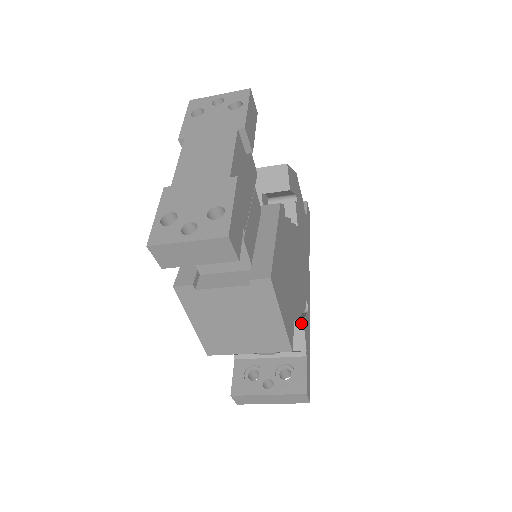
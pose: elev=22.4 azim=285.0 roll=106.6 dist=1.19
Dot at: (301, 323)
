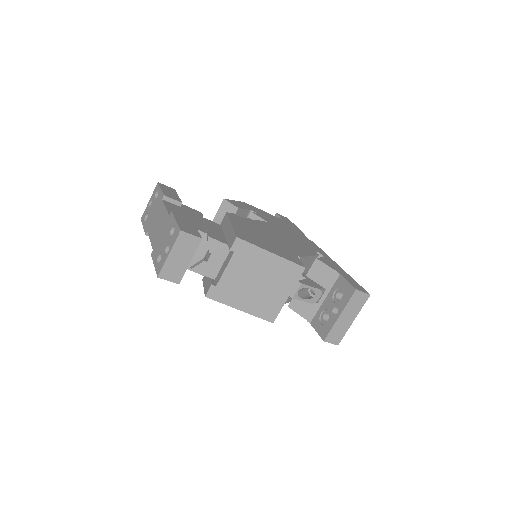
Dot at: (318, 262)
